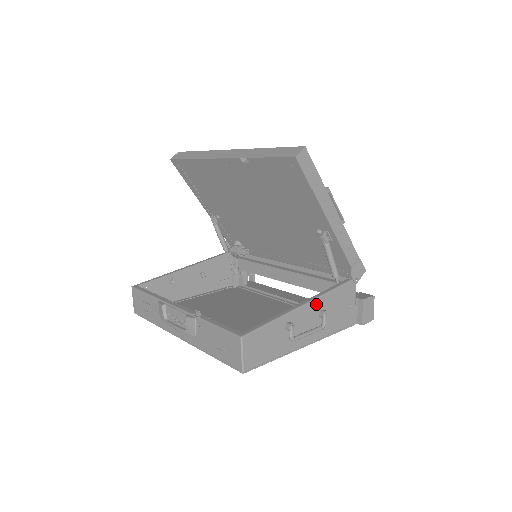
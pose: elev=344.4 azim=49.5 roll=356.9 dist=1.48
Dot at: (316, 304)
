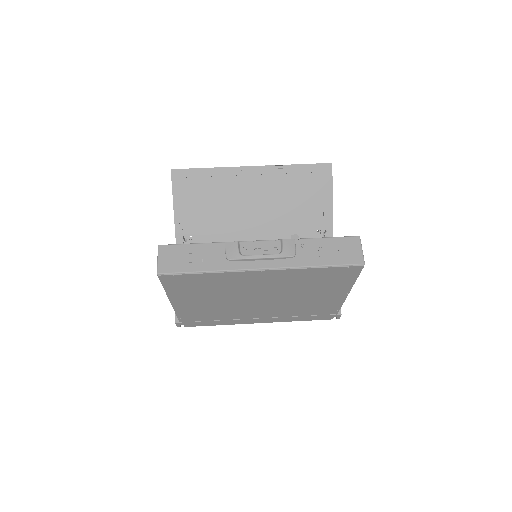
Dot at: occluded
